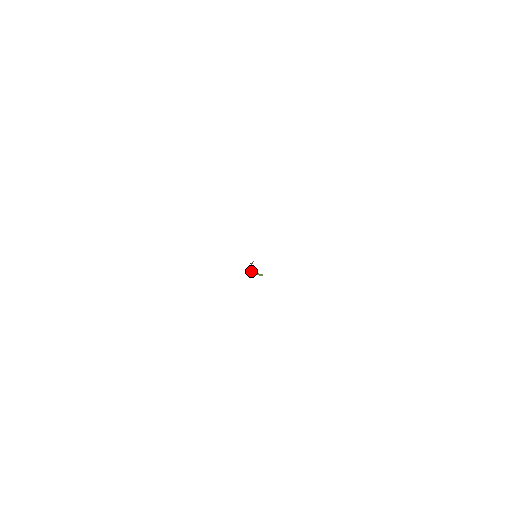
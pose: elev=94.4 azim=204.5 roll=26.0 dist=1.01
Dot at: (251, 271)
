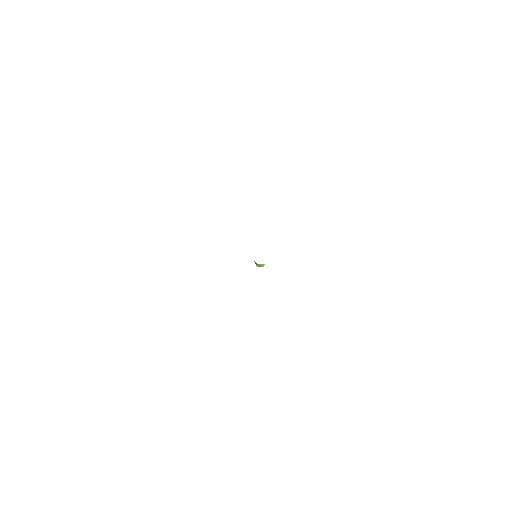
Dot at: (256, 265)
